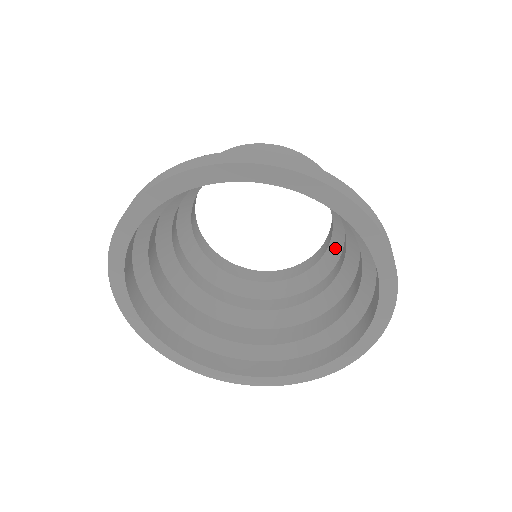
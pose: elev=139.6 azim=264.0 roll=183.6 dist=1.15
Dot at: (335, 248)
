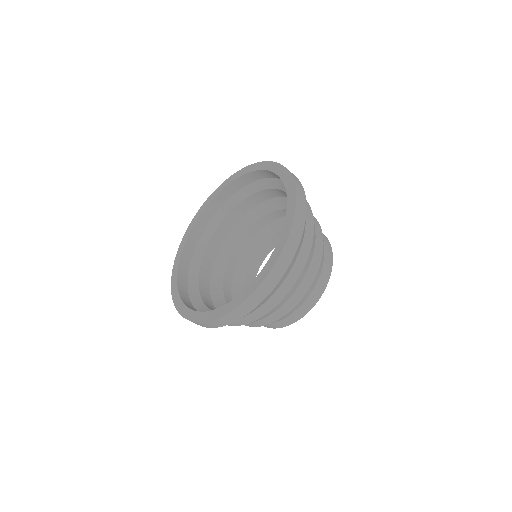
Dot at: occluded
